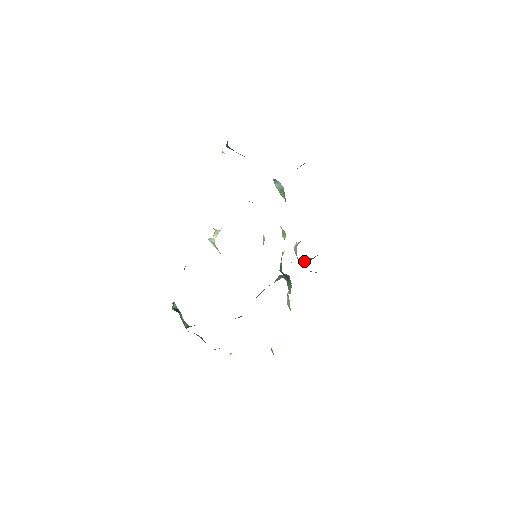
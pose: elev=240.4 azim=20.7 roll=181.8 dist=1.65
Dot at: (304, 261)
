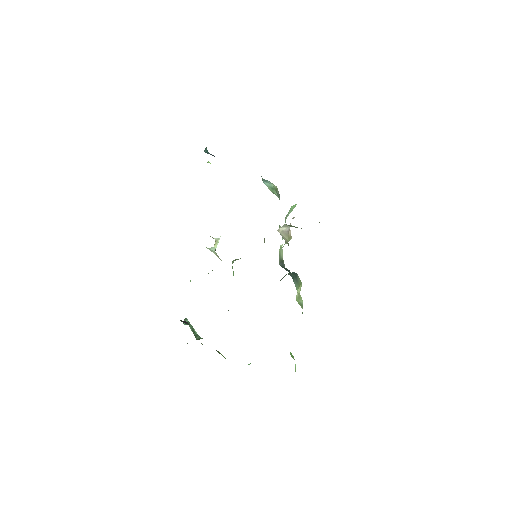
Dot at: occluded
